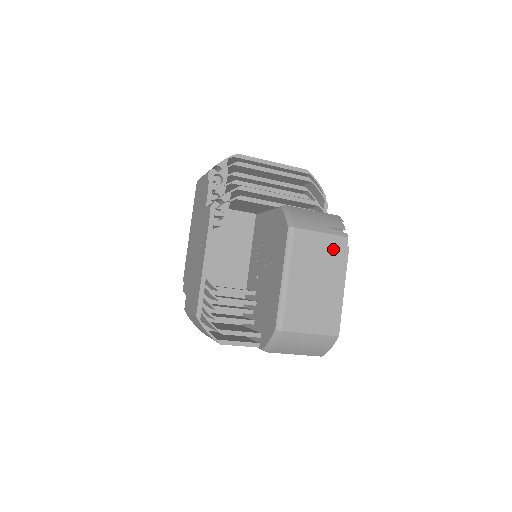
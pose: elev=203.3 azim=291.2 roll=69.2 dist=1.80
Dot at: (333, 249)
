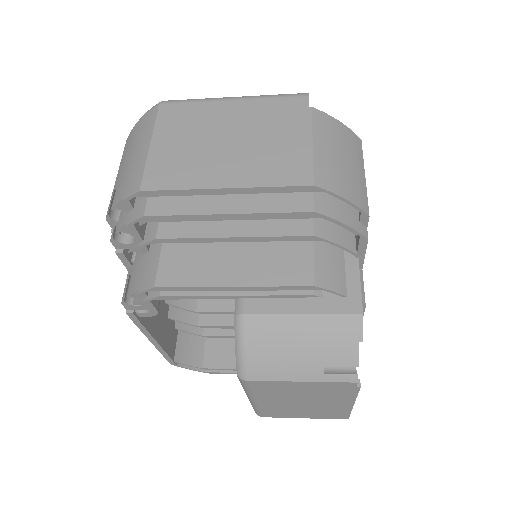
Dot at: (327, 389)
